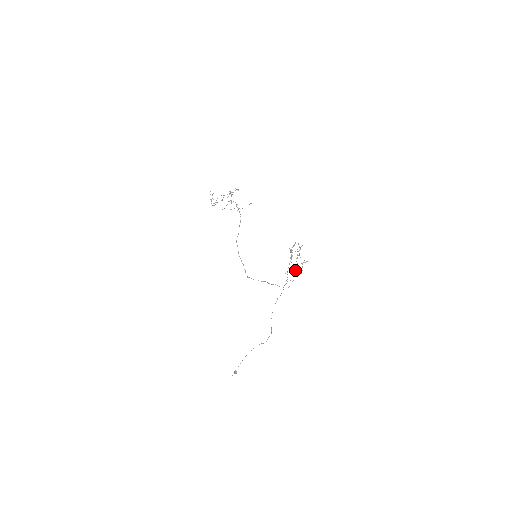
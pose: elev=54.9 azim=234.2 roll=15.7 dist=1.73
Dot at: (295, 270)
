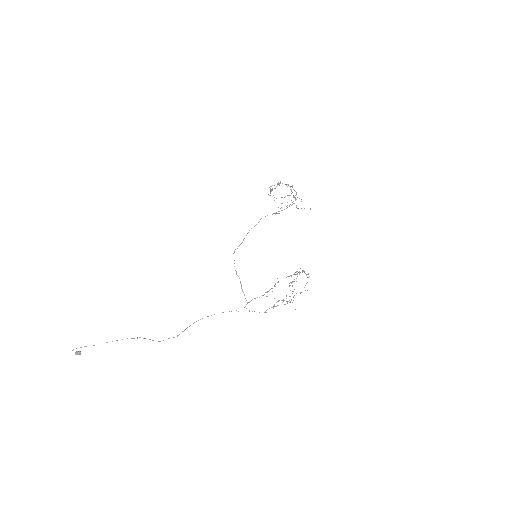
Dot at: (272, 307)
